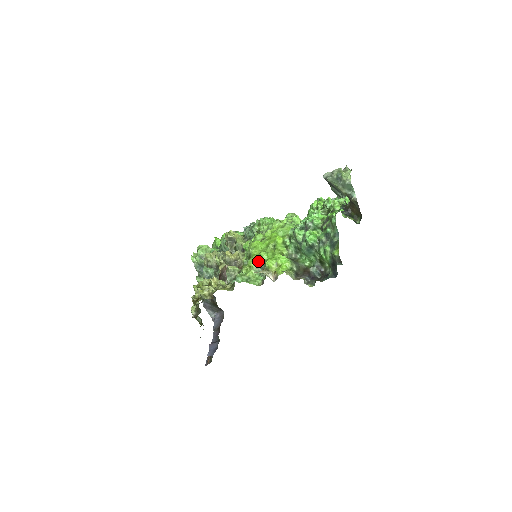
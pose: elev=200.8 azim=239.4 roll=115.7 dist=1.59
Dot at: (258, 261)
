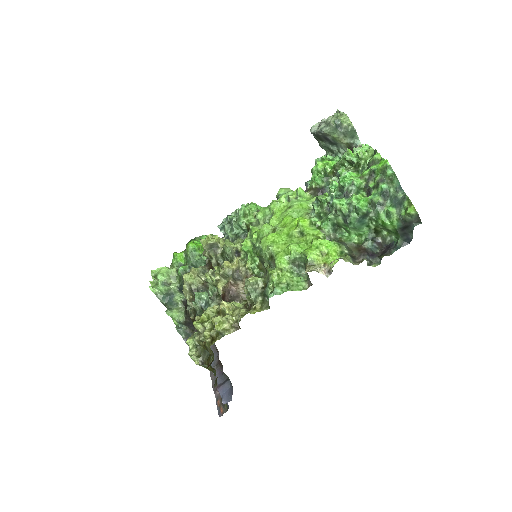
Dot at: (291, 258)
